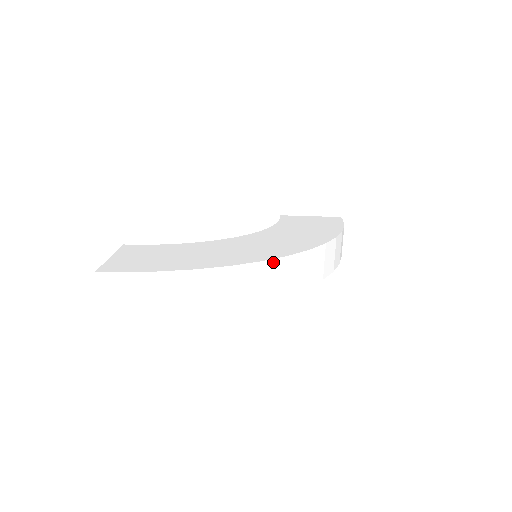
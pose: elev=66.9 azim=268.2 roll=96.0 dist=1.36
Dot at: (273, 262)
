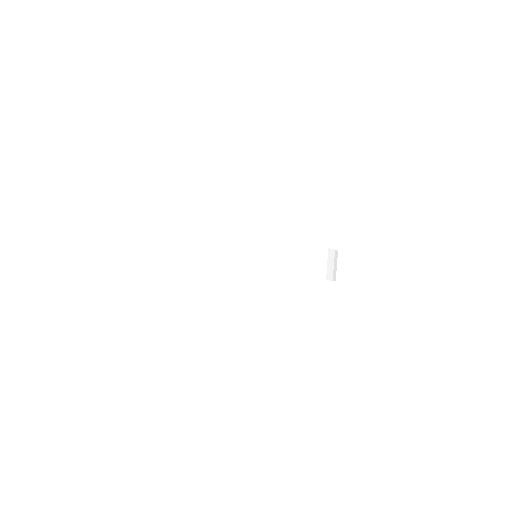
Dot at: (269, 242)
